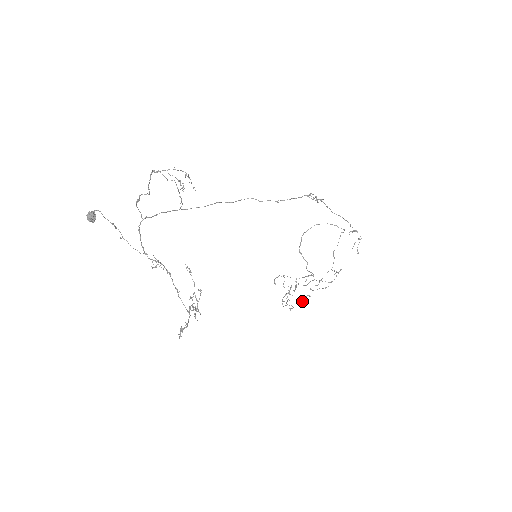
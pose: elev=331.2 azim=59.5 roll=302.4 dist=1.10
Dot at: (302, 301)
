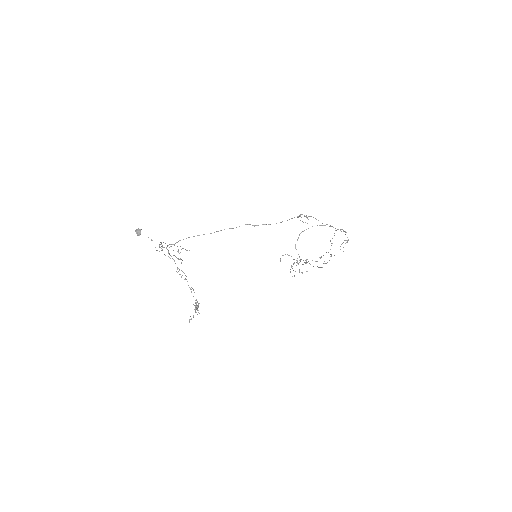
Dot at: occluded
